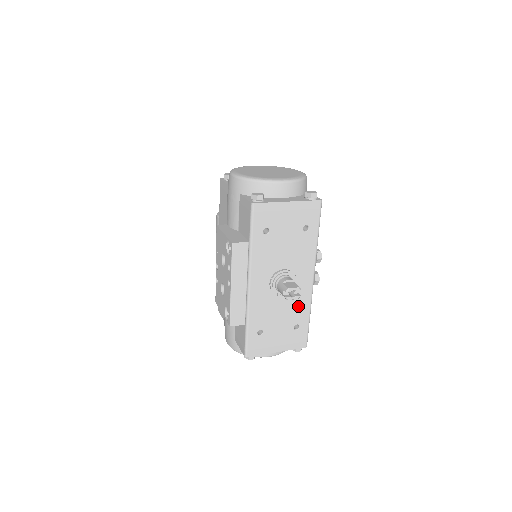
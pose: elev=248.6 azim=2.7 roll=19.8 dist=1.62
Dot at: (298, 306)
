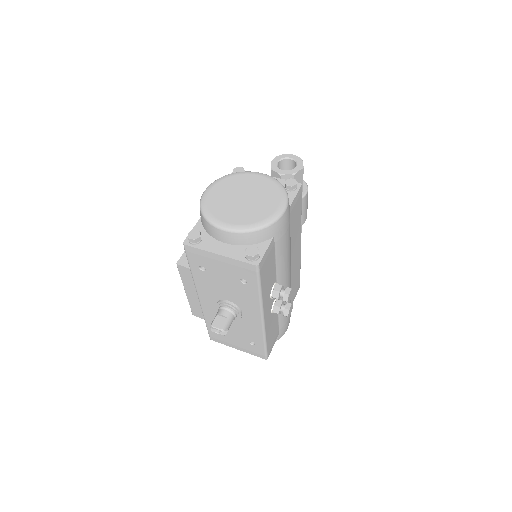
Dot at: (250, 331)
